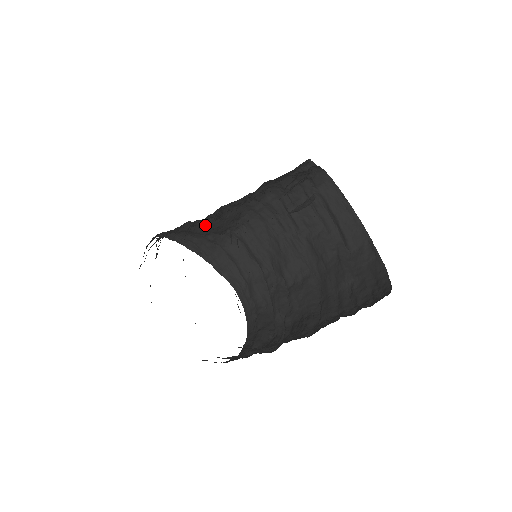
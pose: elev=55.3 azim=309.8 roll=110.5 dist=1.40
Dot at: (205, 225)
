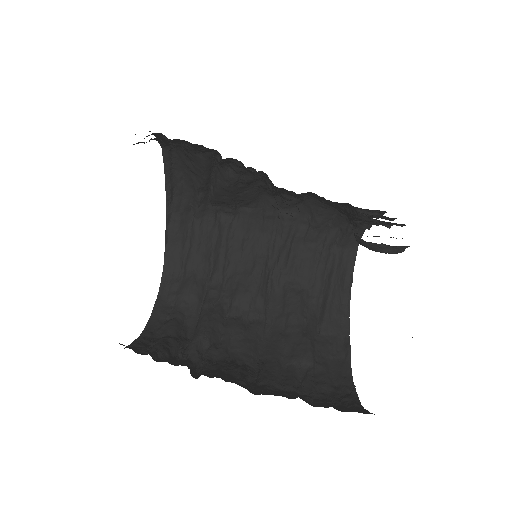
Dot at: (229, 176)
